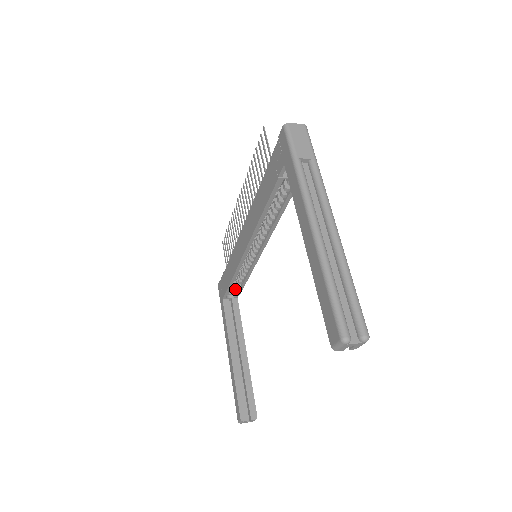
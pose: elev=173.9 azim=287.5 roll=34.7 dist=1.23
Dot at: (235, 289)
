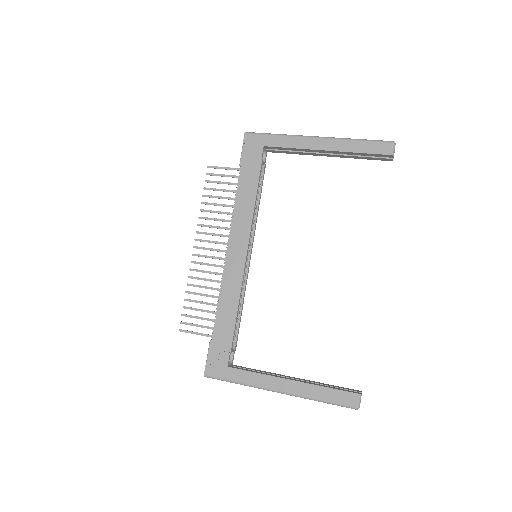
Dot at: occluded
